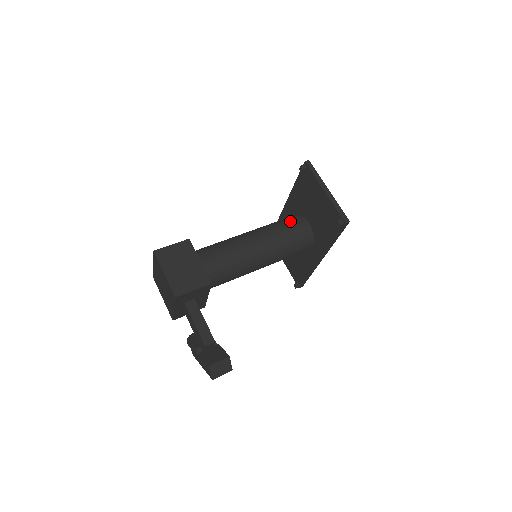
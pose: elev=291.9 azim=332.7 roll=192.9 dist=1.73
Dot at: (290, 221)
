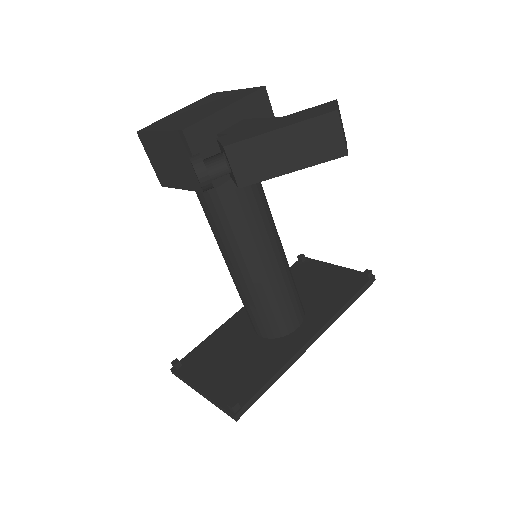
Dot at: occluded
